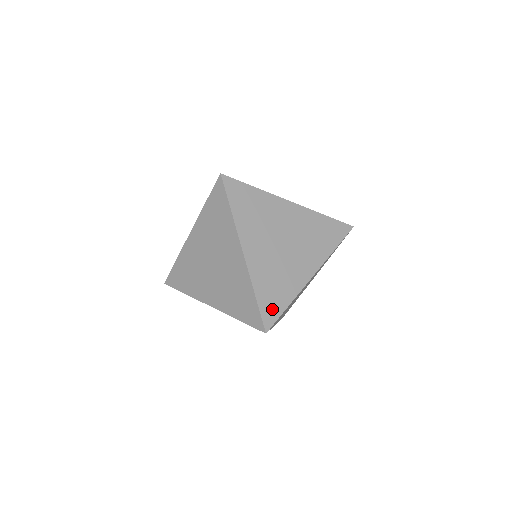
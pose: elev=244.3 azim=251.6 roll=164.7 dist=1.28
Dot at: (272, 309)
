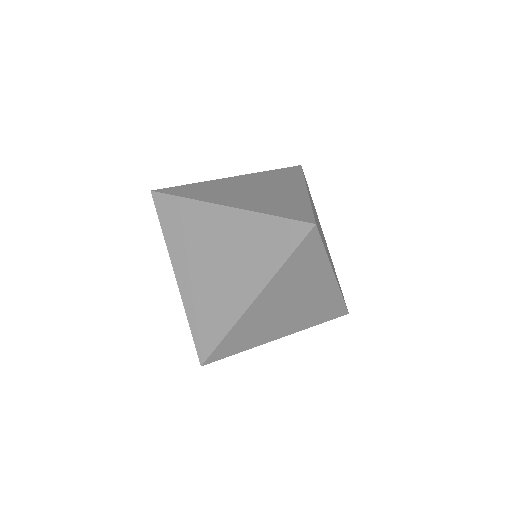
Dot at: (336, 311)
